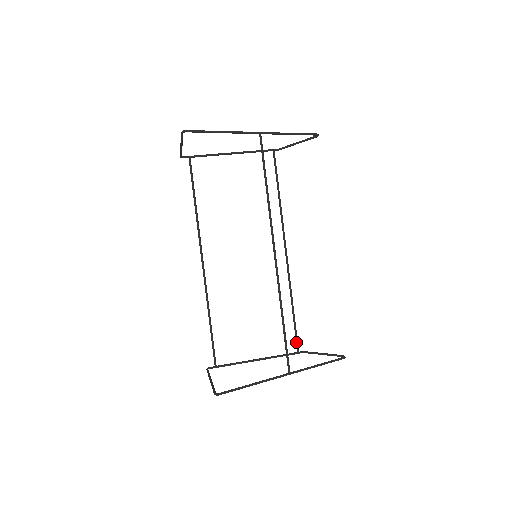
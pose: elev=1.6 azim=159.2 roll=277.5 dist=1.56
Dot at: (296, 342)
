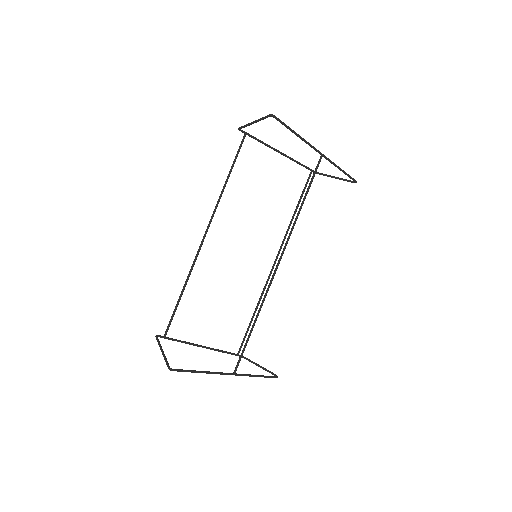
Dot at: (241, 345)
